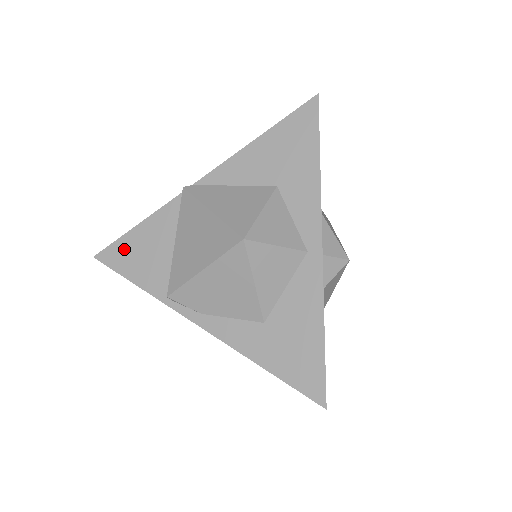
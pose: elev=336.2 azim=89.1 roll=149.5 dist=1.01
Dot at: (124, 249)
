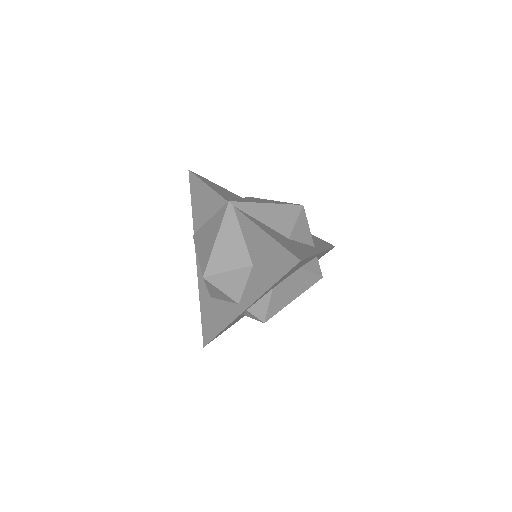
Dot at: (198, 187)
